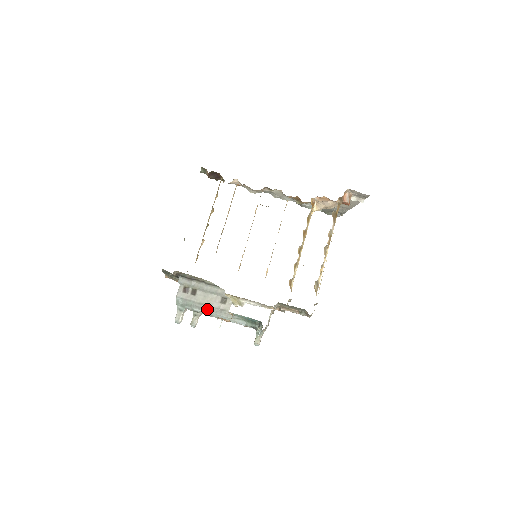
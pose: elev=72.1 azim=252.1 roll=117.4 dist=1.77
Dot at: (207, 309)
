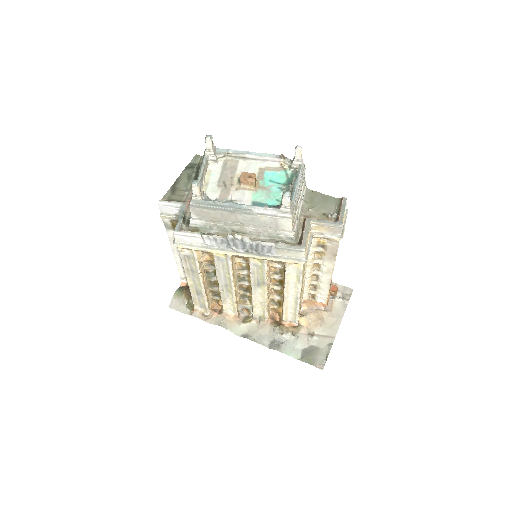
Dot at: (241, 153)
